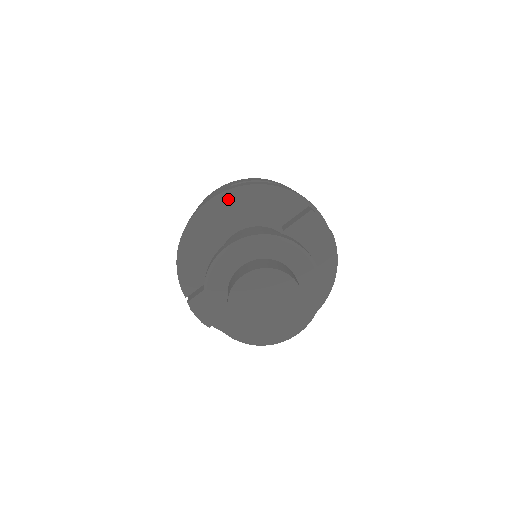
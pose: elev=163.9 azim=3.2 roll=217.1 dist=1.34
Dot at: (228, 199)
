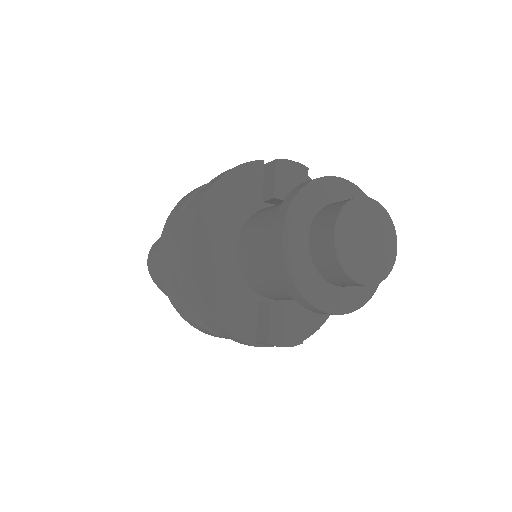
Dot at: (204, 222)
